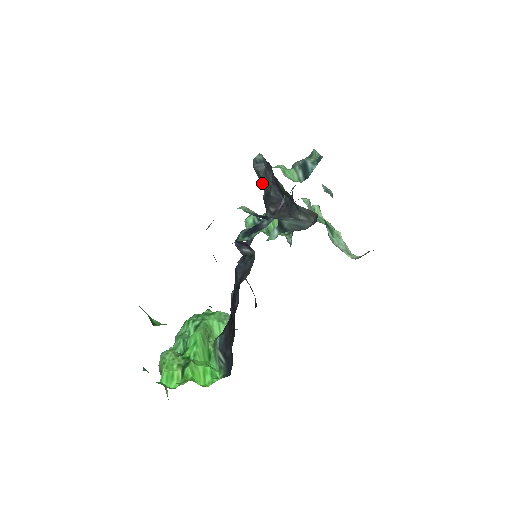
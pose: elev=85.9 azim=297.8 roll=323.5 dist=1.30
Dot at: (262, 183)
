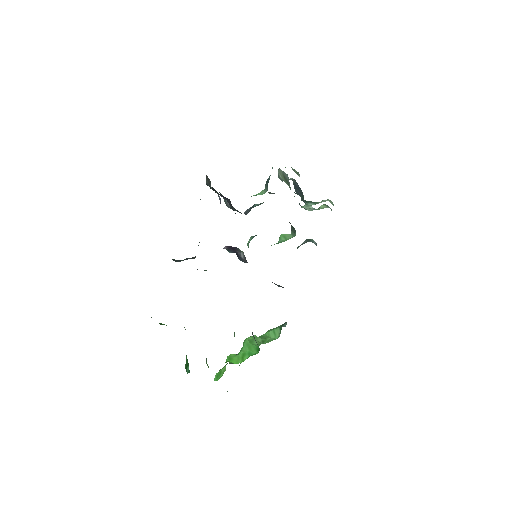
Dot at: (240, 212)
